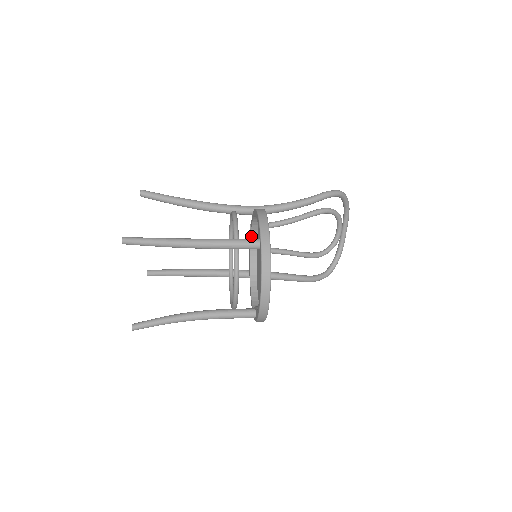
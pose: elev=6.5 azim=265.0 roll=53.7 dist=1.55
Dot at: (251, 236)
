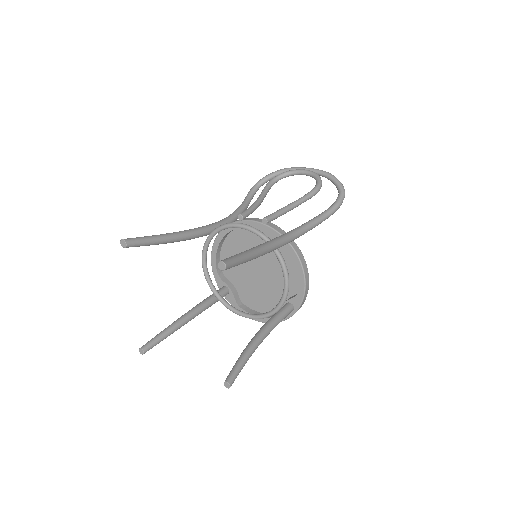
Dot at: occluded
